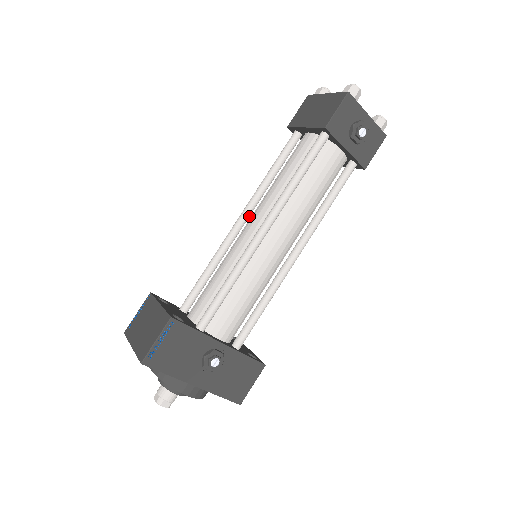
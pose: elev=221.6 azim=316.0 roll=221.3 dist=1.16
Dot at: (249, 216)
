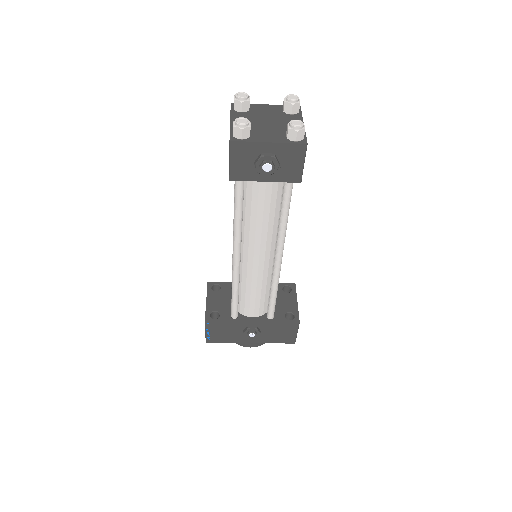
Dot at: occluded
